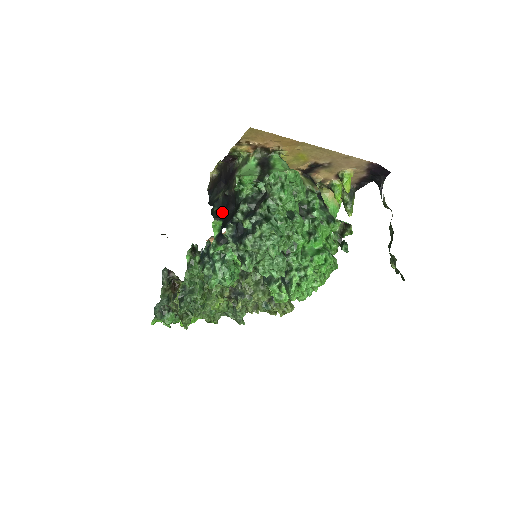
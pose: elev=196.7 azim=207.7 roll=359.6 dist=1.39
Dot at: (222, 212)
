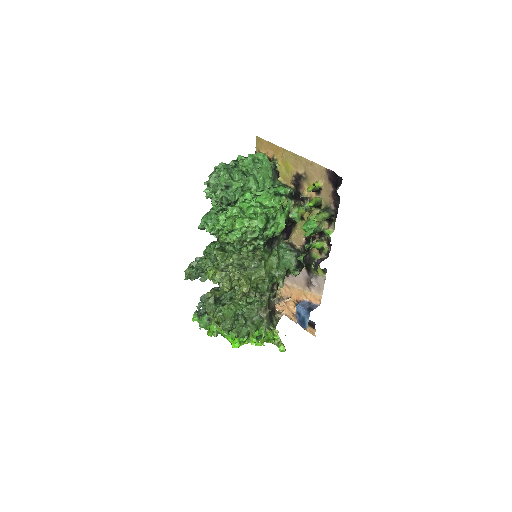
Dot at: occluded
